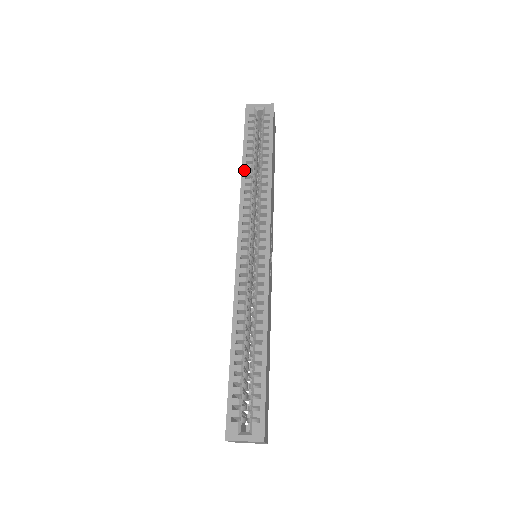
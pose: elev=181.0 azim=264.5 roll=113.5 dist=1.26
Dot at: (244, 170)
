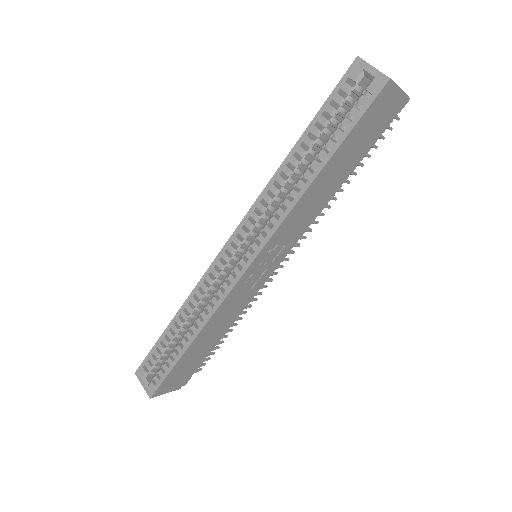
Dot at: (286, 162)
